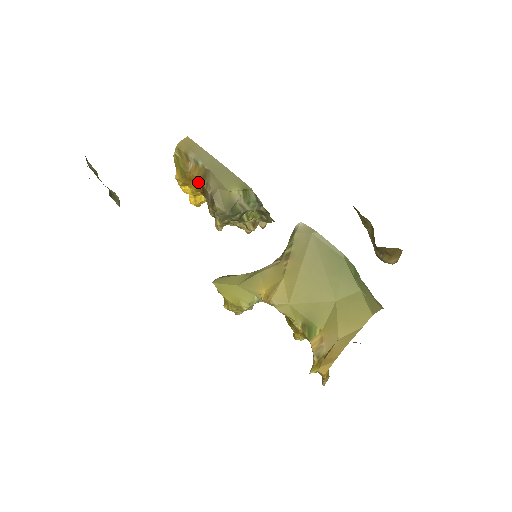
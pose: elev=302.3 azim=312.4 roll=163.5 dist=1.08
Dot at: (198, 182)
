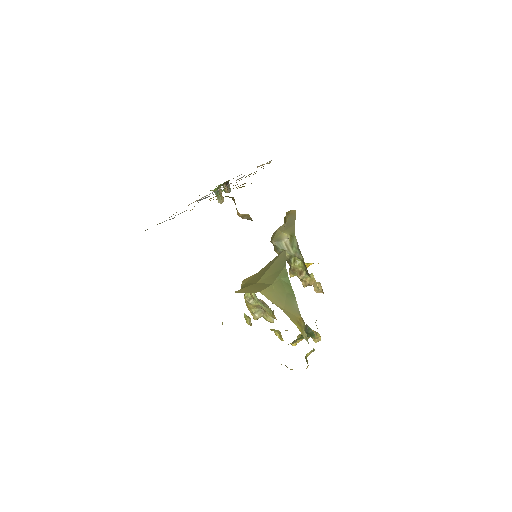
Dot at: occluded
